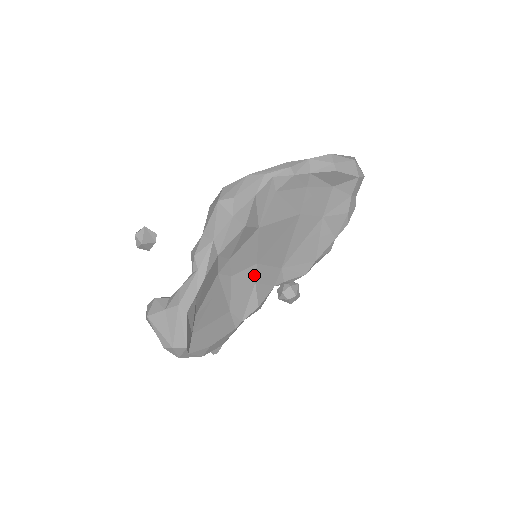
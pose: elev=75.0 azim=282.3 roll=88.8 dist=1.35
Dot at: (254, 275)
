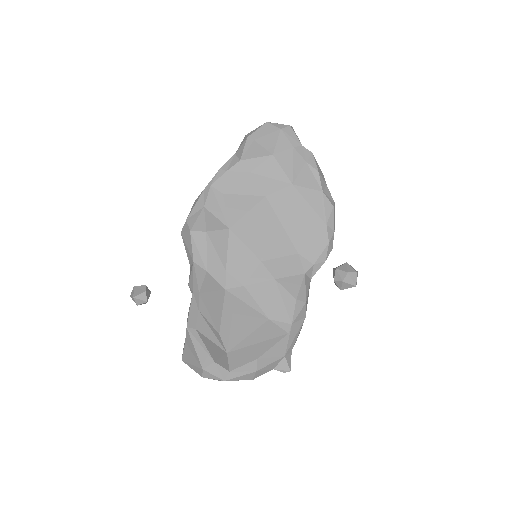
Dot at: (268, 273)
